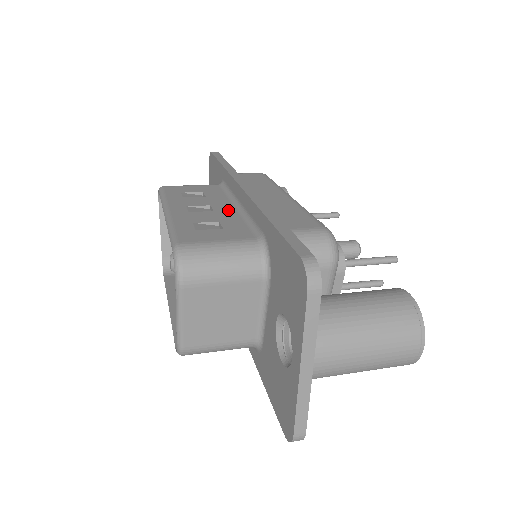
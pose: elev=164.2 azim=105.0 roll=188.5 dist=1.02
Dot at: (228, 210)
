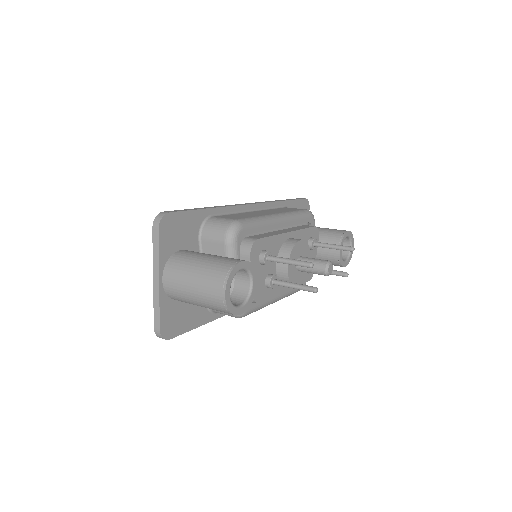
Dot at: occluded
